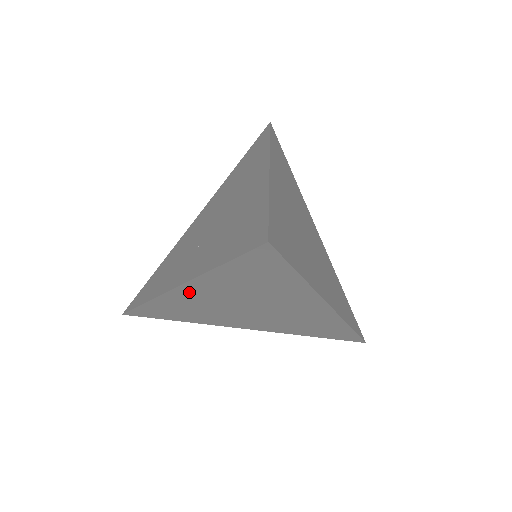
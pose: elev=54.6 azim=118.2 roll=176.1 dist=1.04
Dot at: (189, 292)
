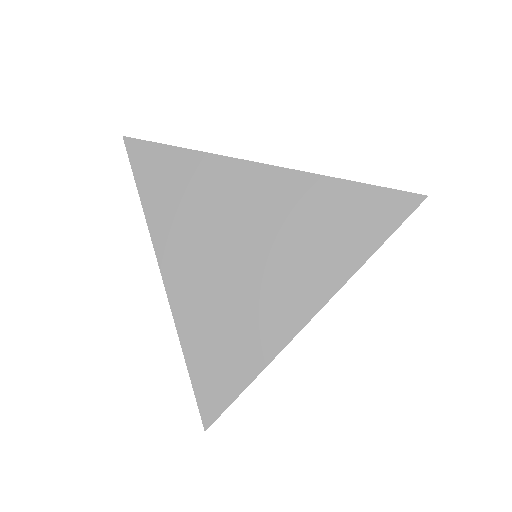
Dot at: (177, 275)
